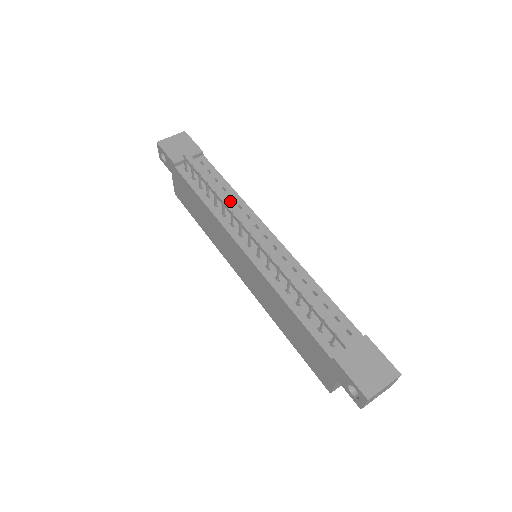
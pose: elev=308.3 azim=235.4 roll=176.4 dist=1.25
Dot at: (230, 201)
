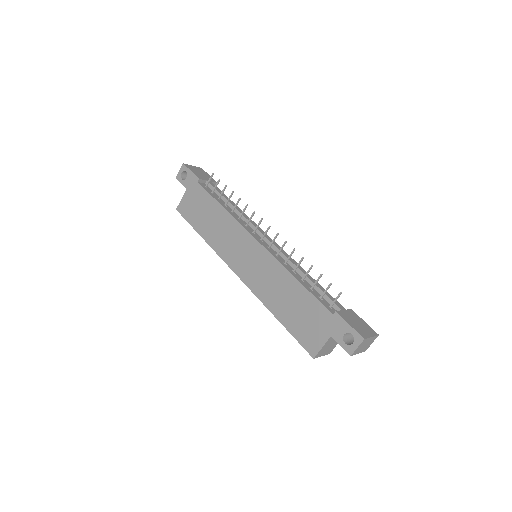
Dot at: occluded
